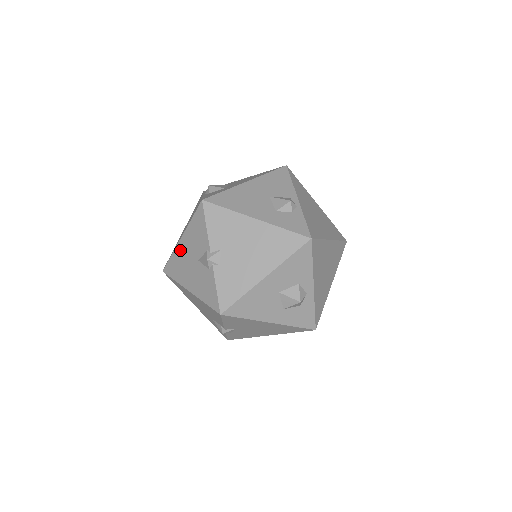
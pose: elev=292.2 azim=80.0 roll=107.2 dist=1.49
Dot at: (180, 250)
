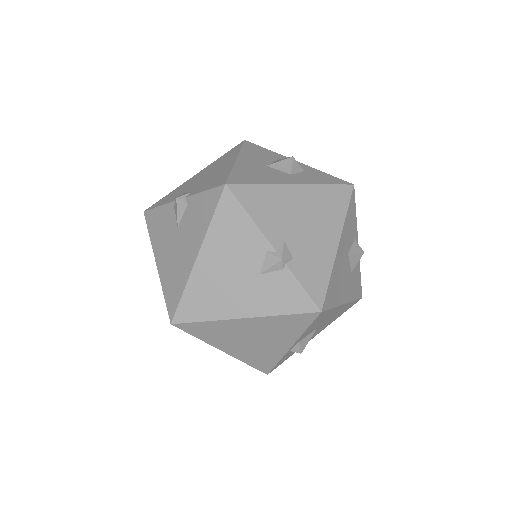
Dot at: (163, 268)
